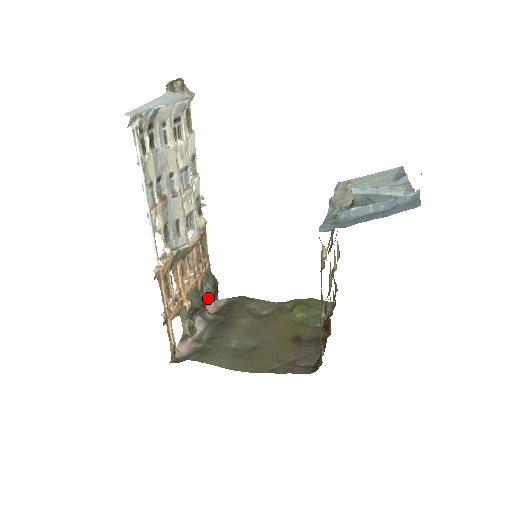
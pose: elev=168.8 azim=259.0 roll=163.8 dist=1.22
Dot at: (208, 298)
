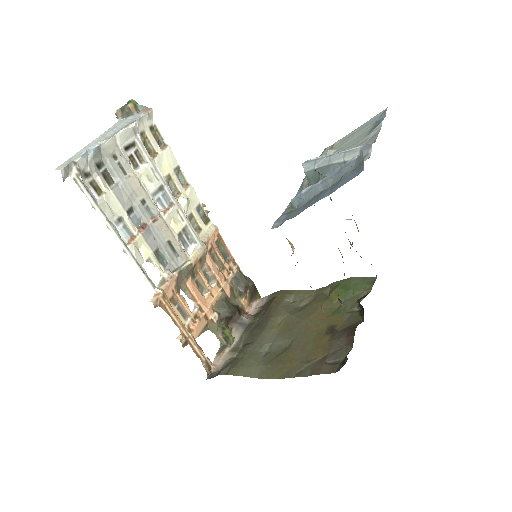
Dot at: (242, 302)
